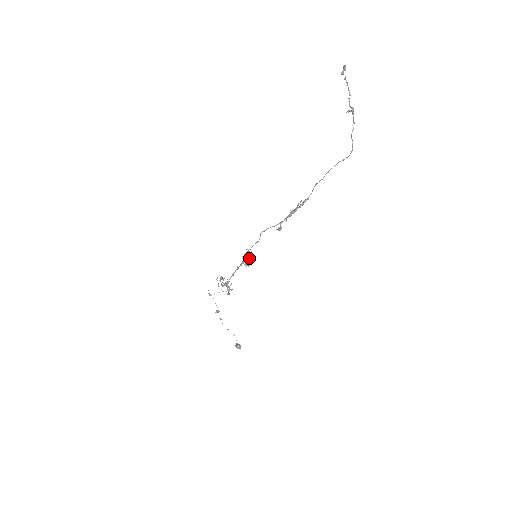
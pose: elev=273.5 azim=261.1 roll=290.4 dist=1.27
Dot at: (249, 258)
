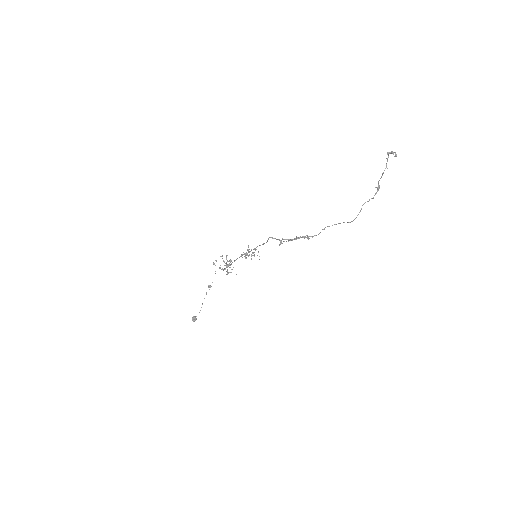
Dot at: occluded
